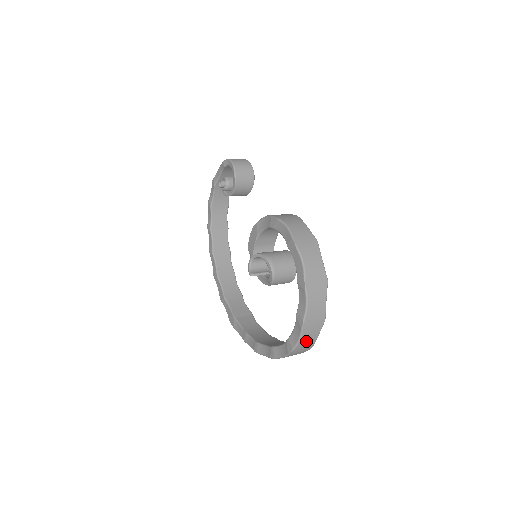
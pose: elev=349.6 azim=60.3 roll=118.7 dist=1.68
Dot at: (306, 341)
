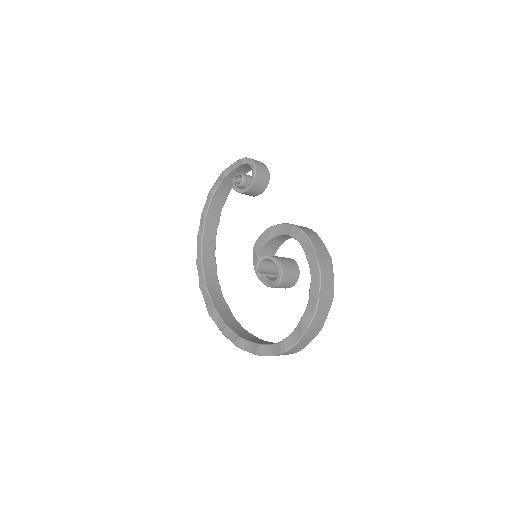
Dot at: (300, 345)
